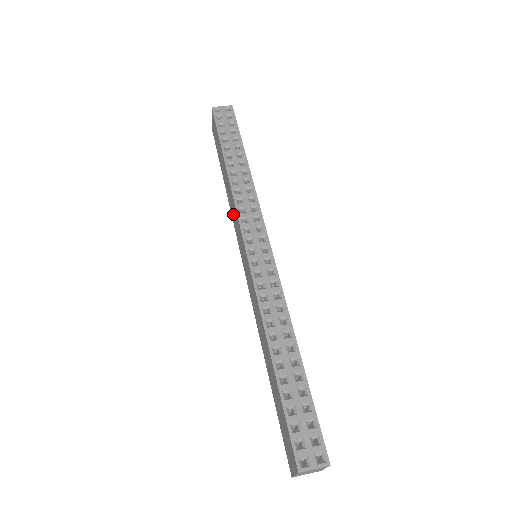
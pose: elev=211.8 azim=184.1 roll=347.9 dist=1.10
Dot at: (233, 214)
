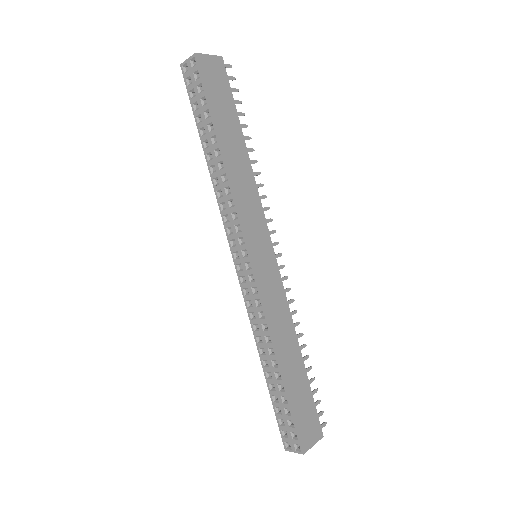
Dot at: occluded
